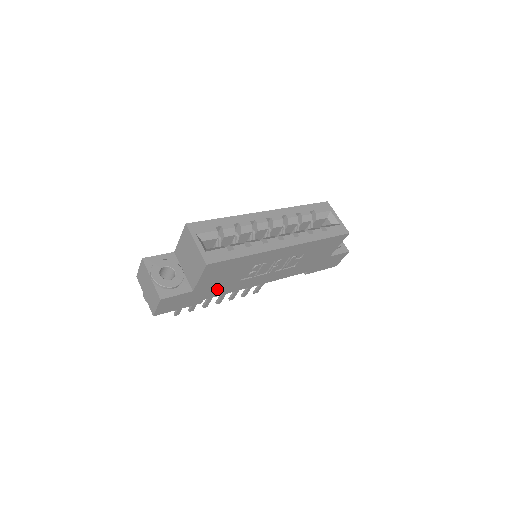
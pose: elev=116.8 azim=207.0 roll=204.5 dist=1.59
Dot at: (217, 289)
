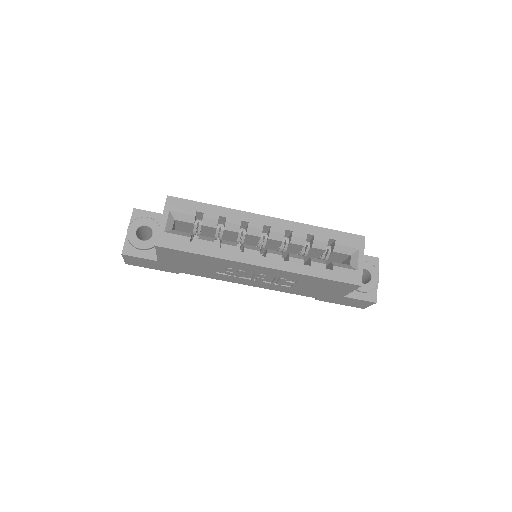
Dot at: (190, 270)
